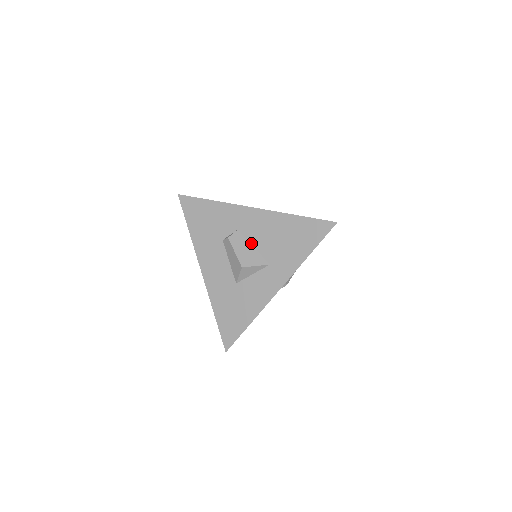
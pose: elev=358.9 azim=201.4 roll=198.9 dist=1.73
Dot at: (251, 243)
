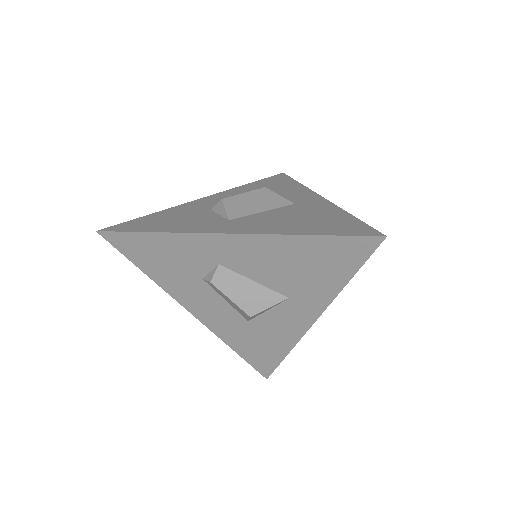
Dot at: (248, 278)
